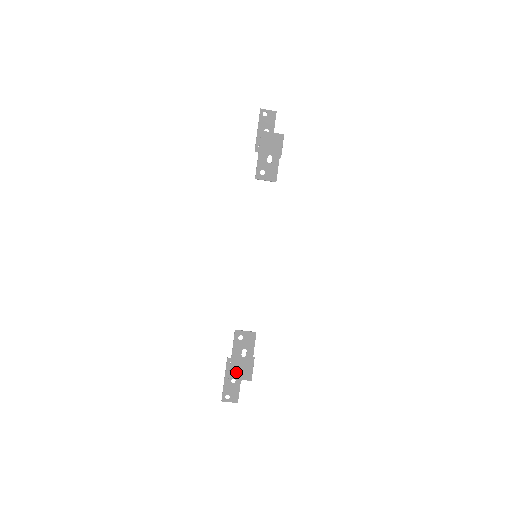
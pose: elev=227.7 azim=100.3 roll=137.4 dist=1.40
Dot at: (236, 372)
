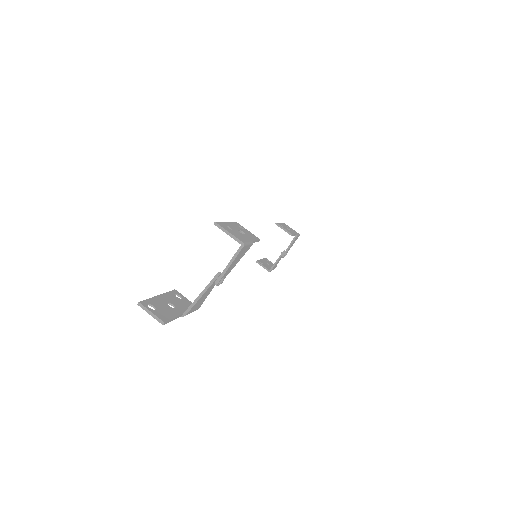
Dot at: (227, 228)
